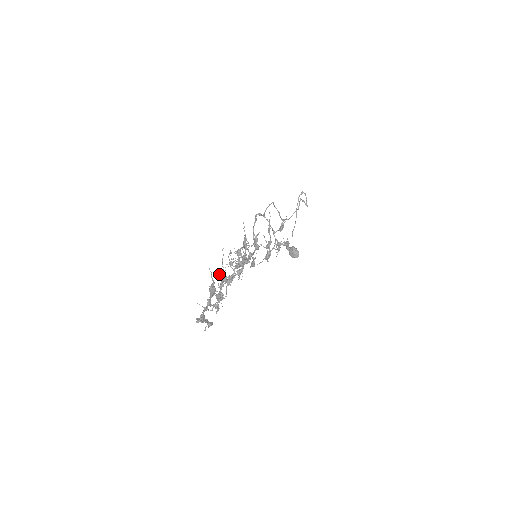
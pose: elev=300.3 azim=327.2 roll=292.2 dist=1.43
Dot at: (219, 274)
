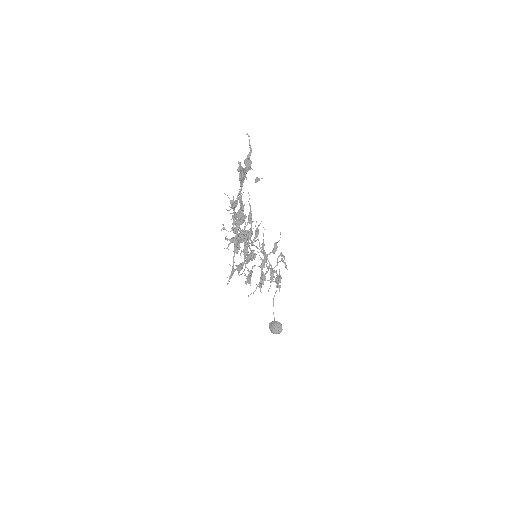
Dot at: (232, 216)
